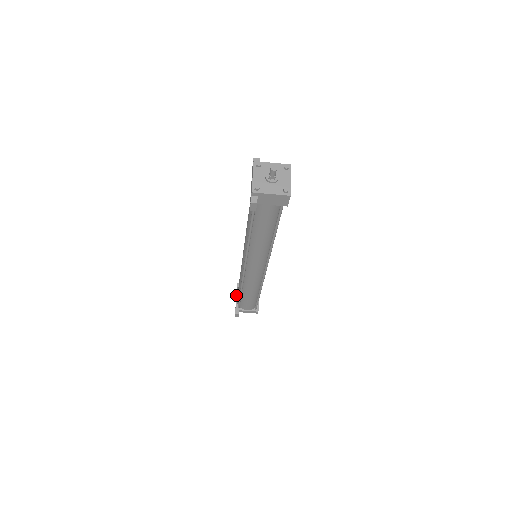
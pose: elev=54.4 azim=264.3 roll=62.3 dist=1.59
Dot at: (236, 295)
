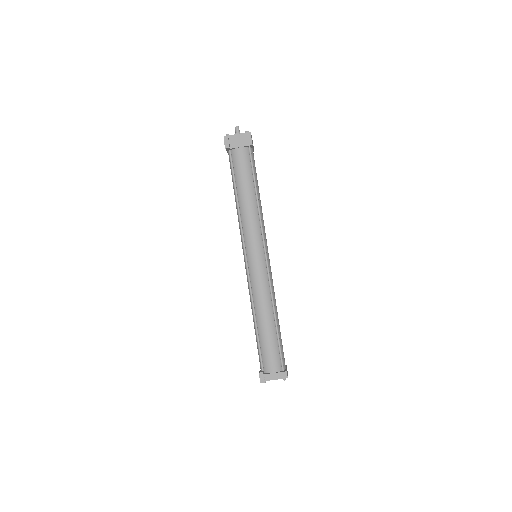
Dot at: (260, 370)
